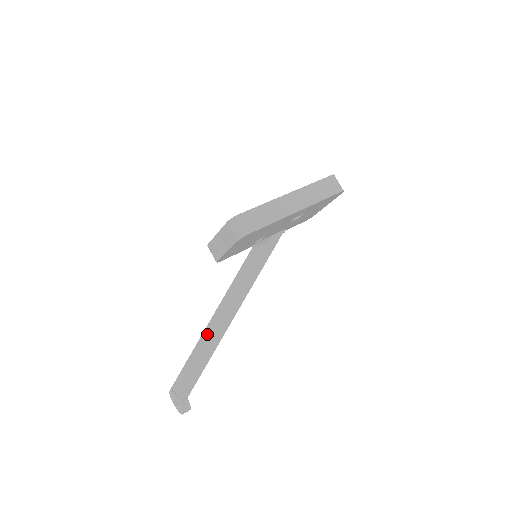
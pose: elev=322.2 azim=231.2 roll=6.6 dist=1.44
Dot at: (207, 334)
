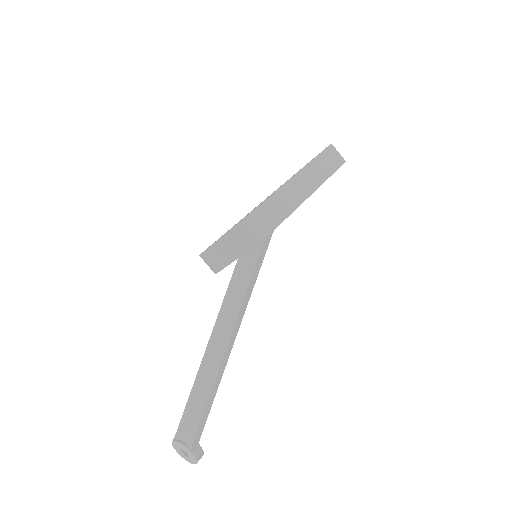
Dot at: (208, 361)
